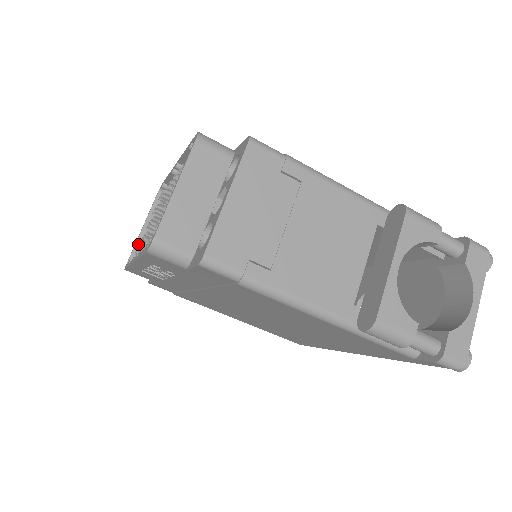
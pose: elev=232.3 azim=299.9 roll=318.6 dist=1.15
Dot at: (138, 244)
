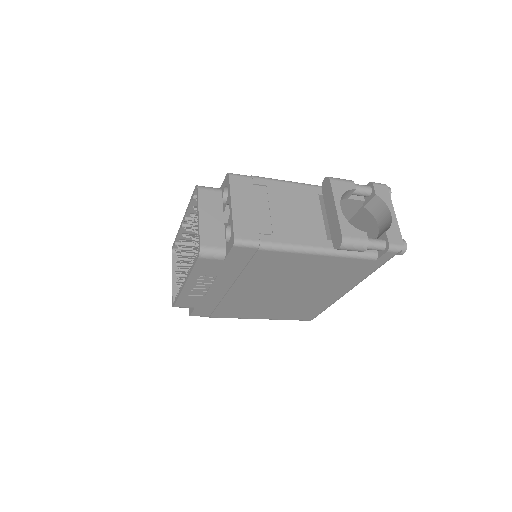
Dot at: (174, 289)
